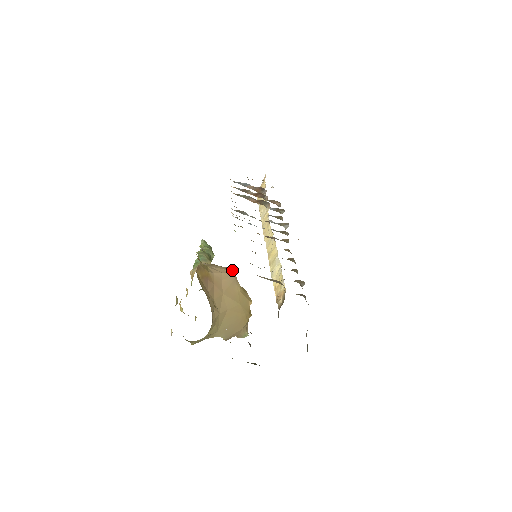
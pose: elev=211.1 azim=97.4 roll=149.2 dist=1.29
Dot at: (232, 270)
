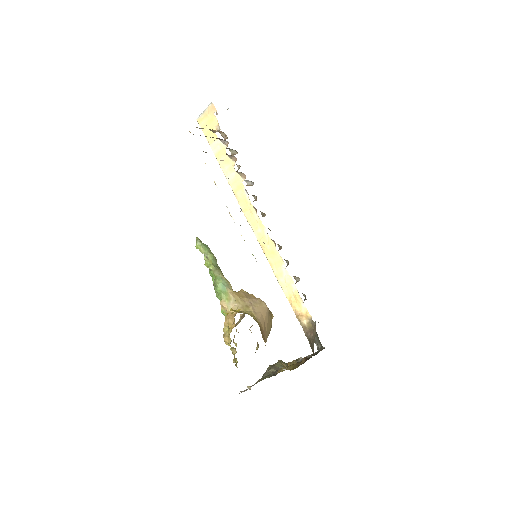
Dot at: (264, 302)
